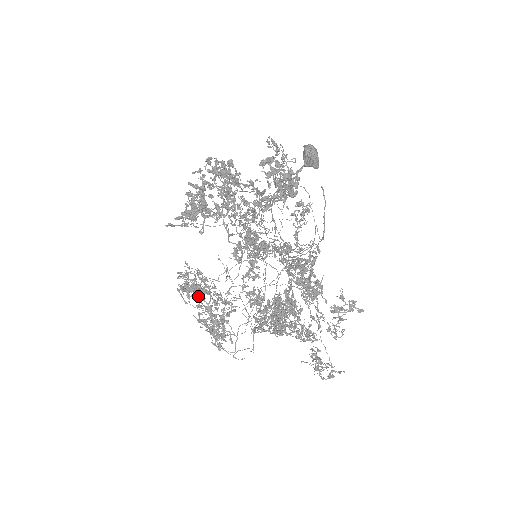
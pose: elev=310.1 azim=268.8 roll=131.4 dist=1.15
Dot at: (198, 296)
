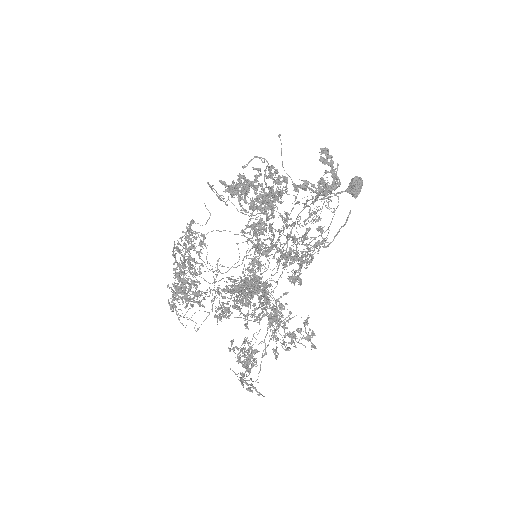
Dot at: (181, 270)
